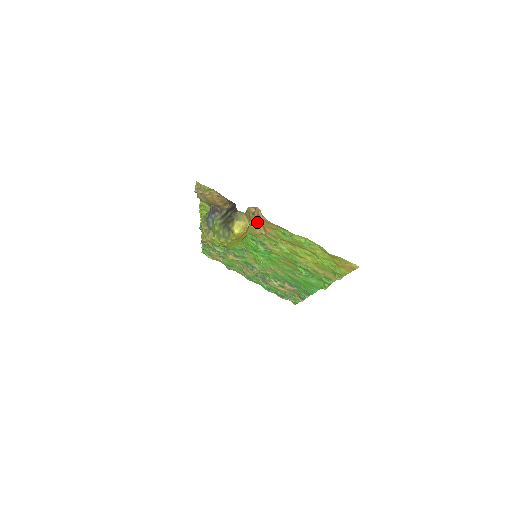
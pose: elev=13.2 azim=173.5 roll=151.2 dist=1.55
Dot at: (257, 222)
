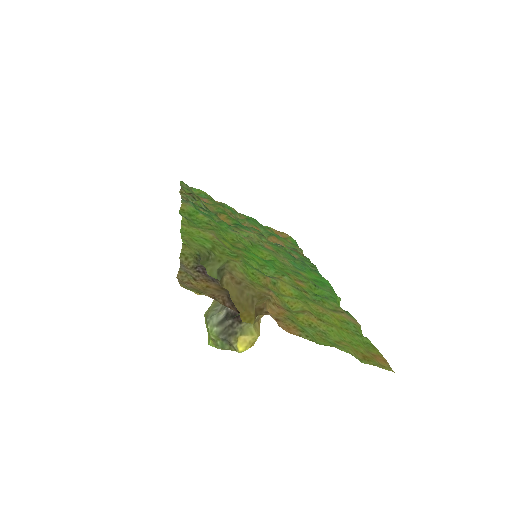
Dot at: (266, 298)
